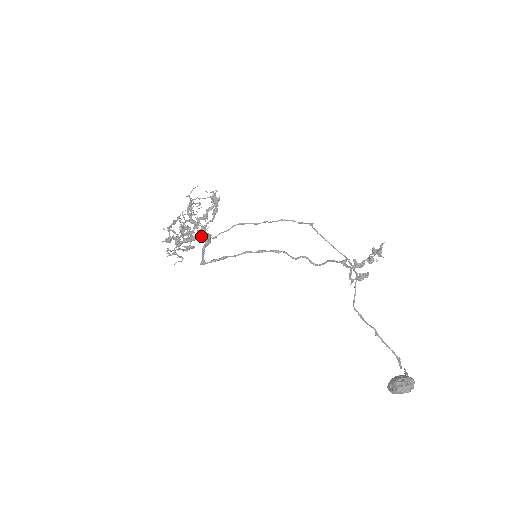
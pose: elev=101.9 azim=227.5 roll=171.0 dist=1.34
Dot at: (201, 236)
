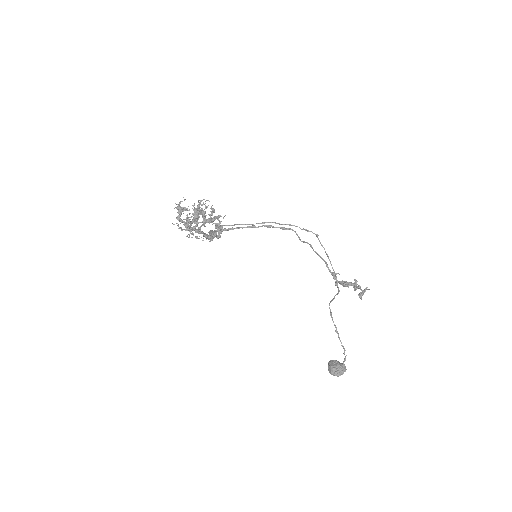
Dot at: occluded
